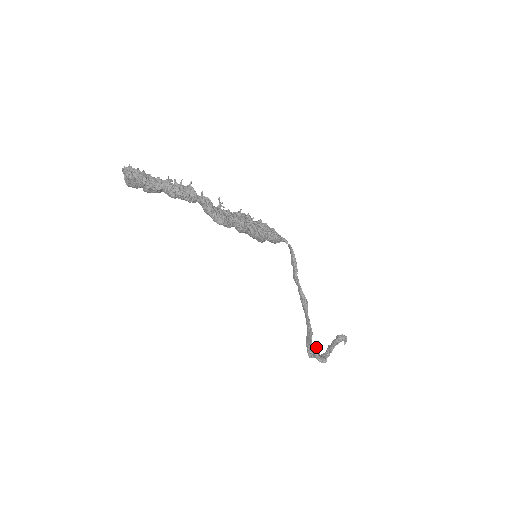
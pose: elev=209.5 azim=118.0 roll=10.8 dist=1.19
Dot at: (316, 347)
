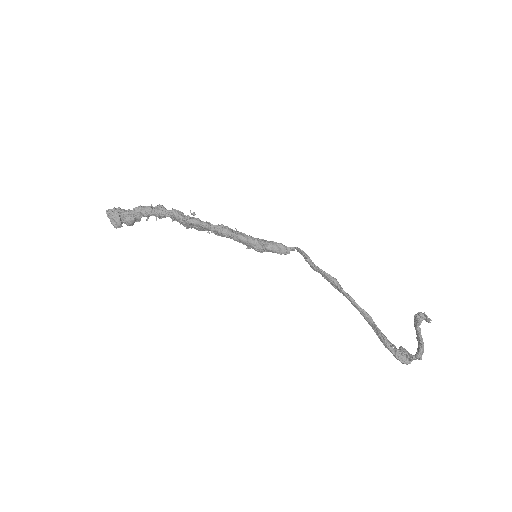
Dot at: (402, 347)
